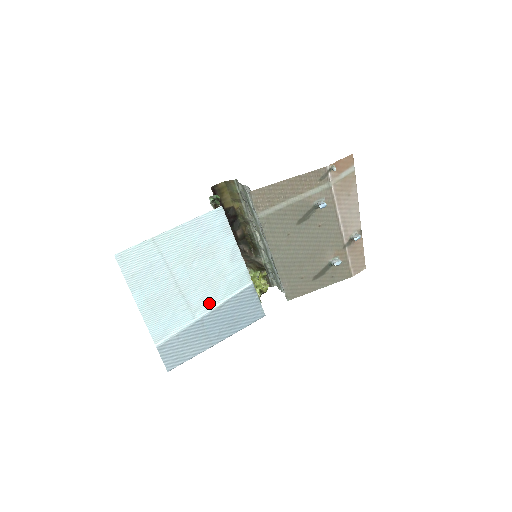
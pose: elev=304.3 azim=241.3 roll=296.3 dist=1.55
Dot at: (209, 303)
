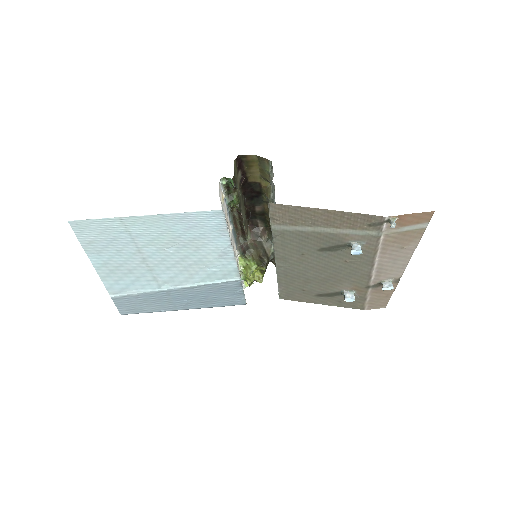
Dot at: (181, 281)
